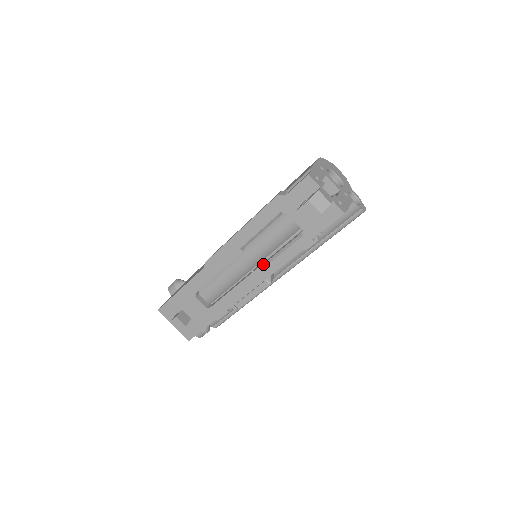
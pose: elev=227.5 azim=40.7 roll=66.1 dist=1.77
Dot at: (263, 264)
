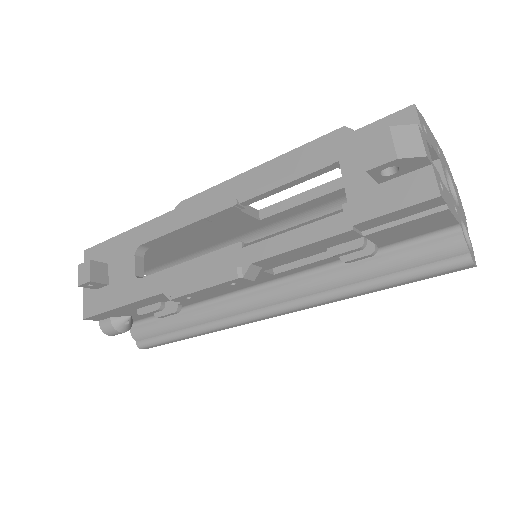
Dot at: occluded
